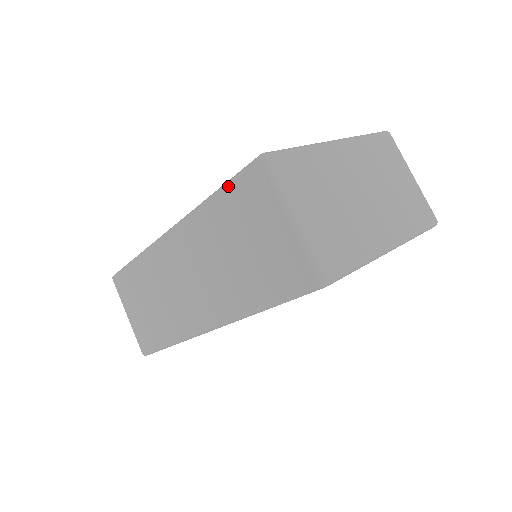
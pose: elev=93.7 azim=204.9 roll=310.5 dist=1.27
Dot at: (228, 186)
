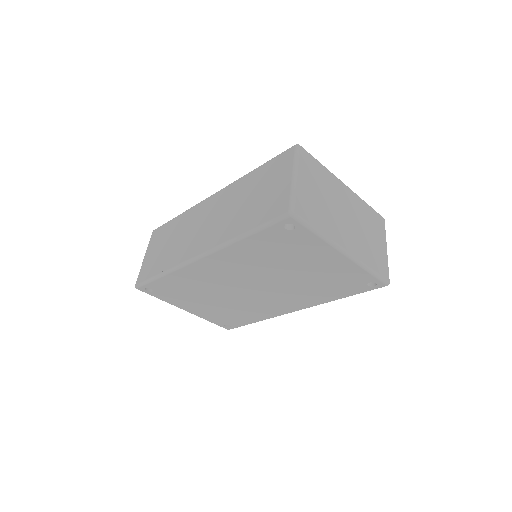
Dot at: (268, 161)
